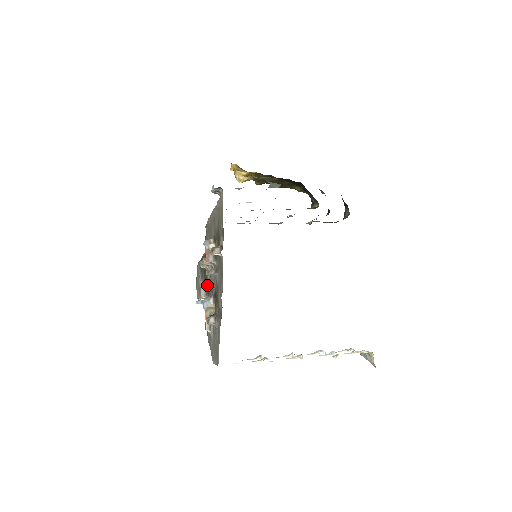
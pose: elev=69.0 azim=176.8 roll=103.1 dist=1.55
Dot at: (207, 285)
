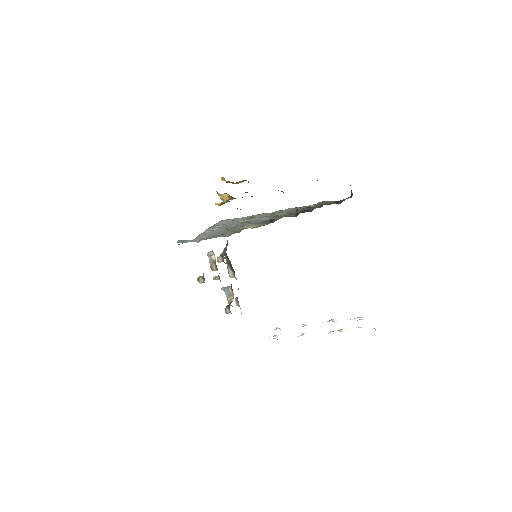
Dot at: (232, 269)
